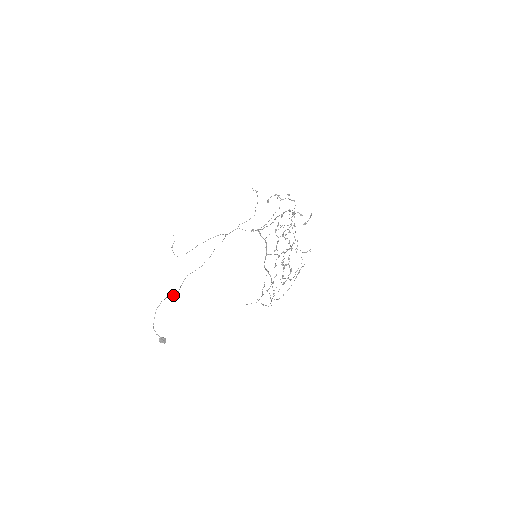
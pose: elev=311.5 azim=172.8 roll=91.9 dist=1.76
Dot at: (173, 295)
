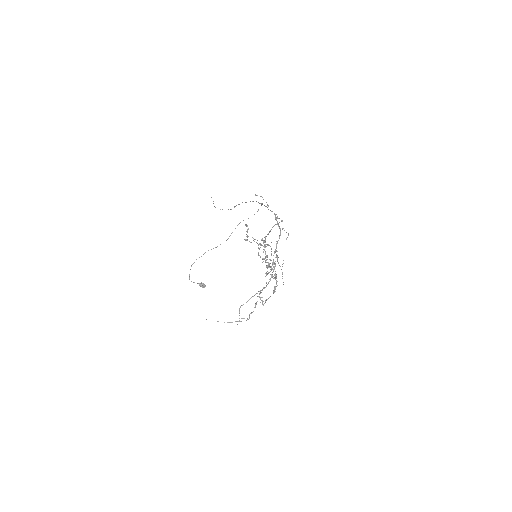
Dot at: occluded
